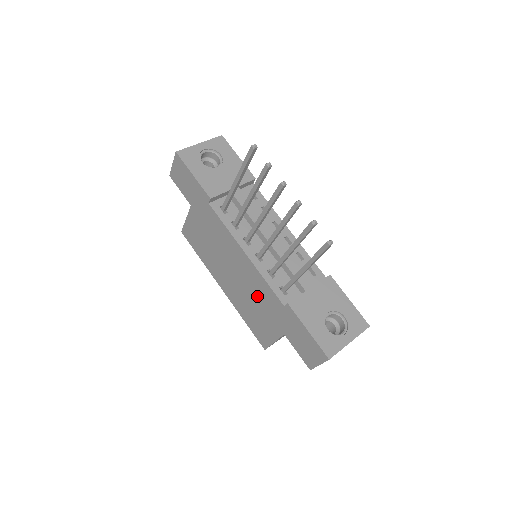
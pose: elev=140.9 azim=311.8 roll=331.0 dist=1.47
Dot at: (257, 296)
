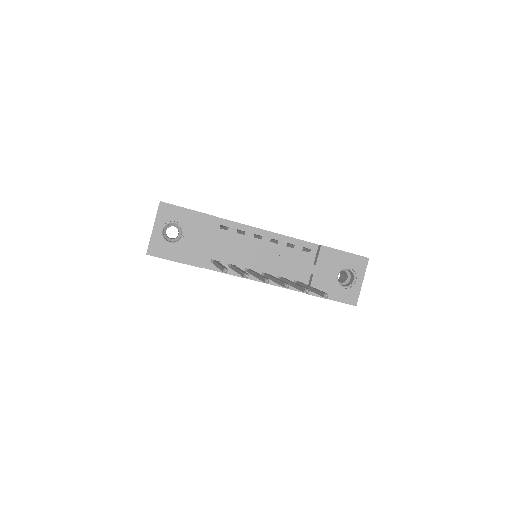
Dot at: occluded
